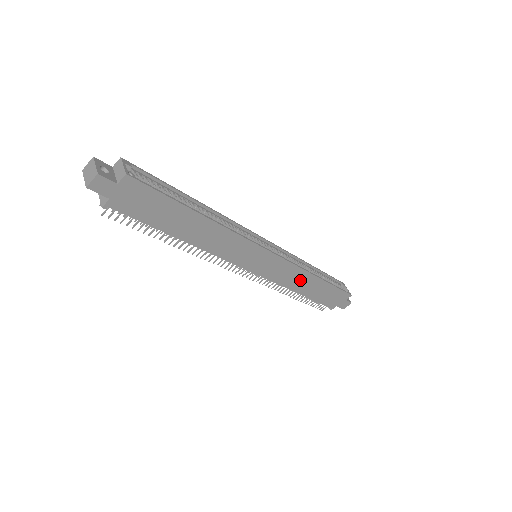
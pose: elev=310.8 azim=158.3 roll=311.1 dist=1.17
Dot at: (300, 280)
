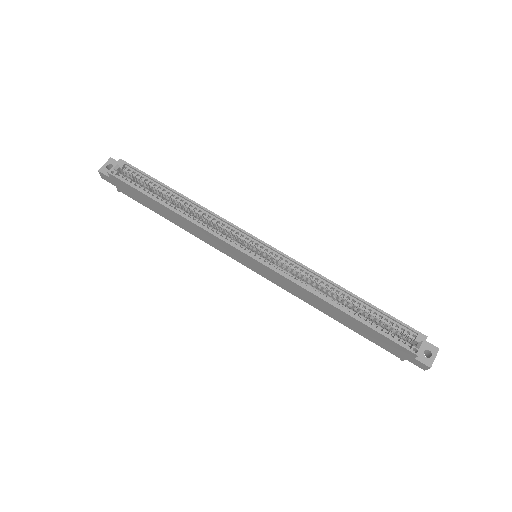
Dot at: (314, 300)
